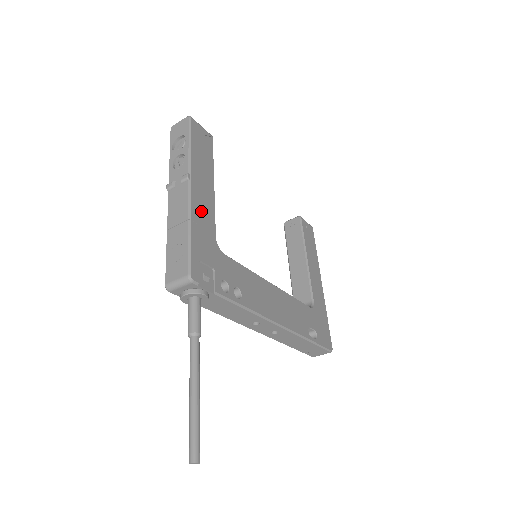
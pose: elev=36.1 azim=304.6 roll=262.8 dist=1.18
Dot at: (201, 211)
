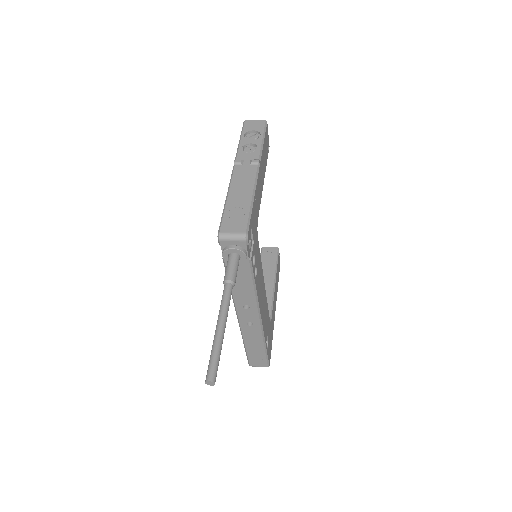
Dot at: (258, 193)
